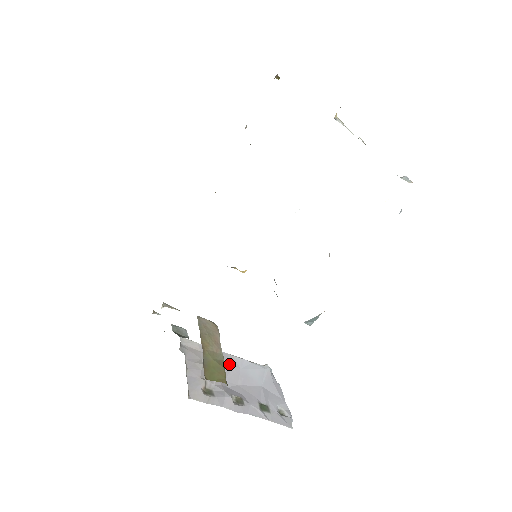
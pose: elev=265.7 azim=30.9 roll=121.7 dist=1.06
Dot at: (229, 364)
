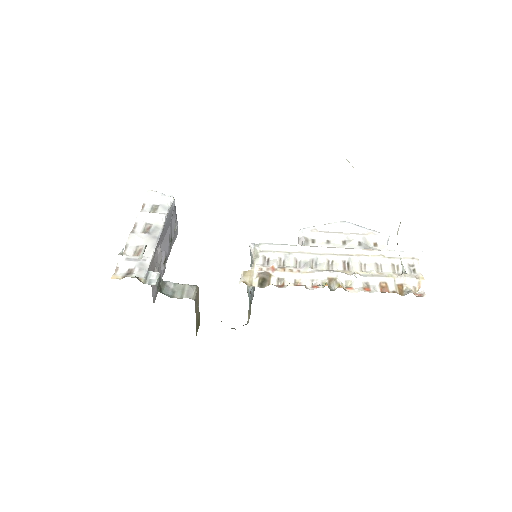
Dot at: occluded
